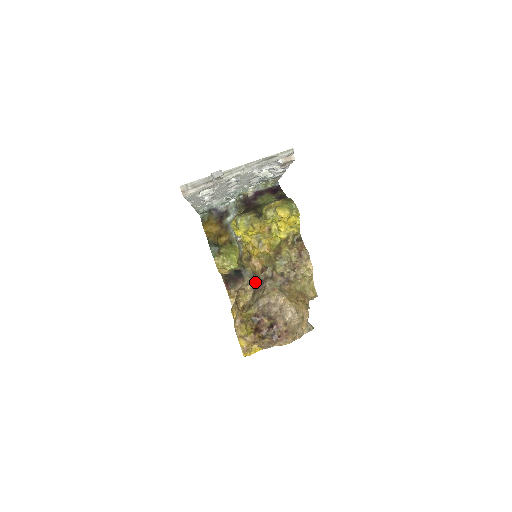
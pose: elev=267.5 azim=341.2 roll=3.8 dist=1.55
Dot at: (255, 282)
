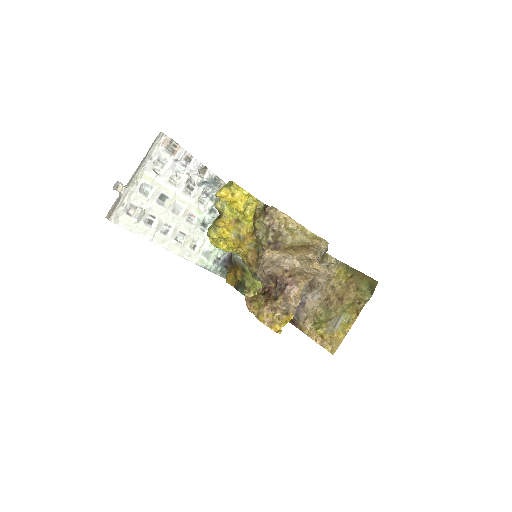
Dot at: occluded
